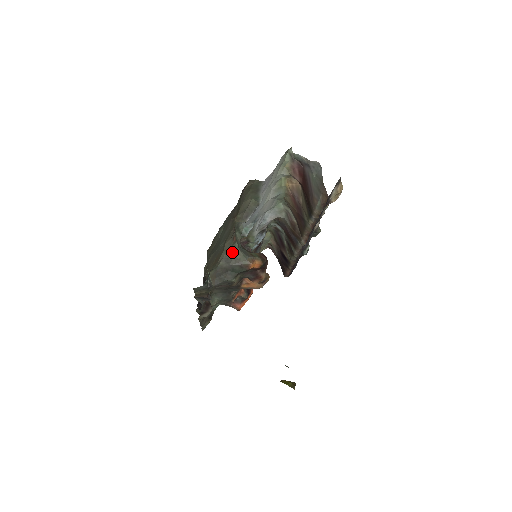
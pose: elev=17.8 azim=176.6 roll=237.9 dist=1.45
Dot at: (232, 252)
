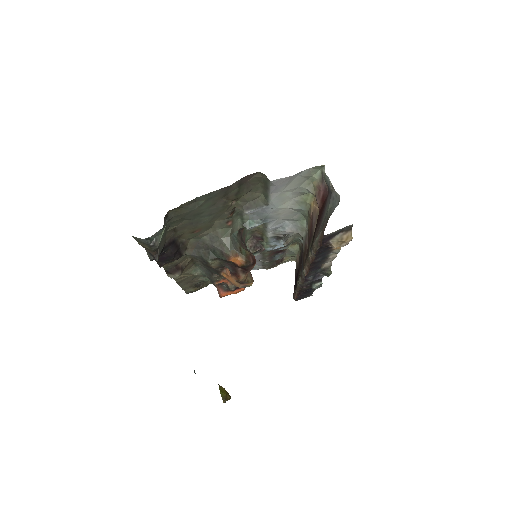
Dot at: (221, 234)
